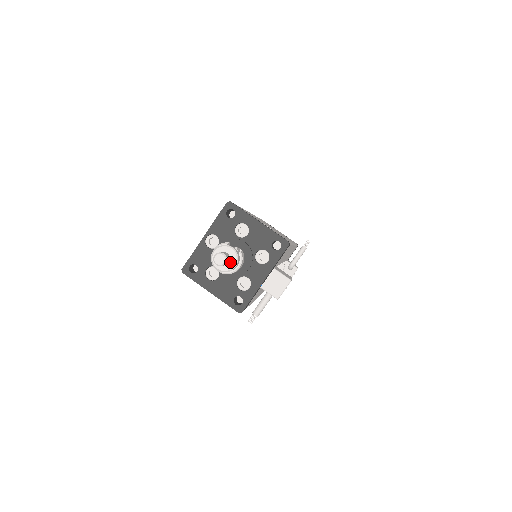
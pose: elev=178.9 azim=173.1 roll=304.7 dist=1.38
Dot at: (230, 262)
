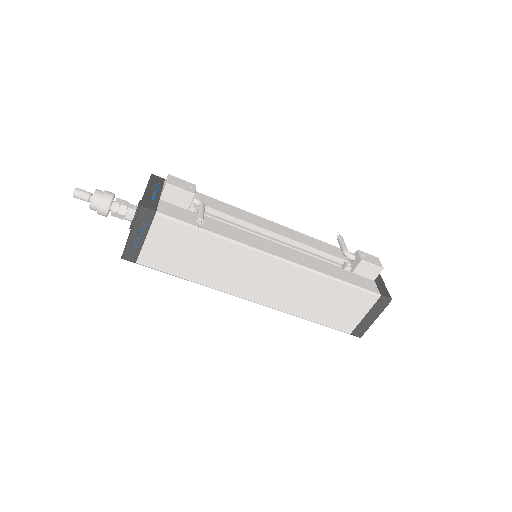
Dot at: (94, 195)
